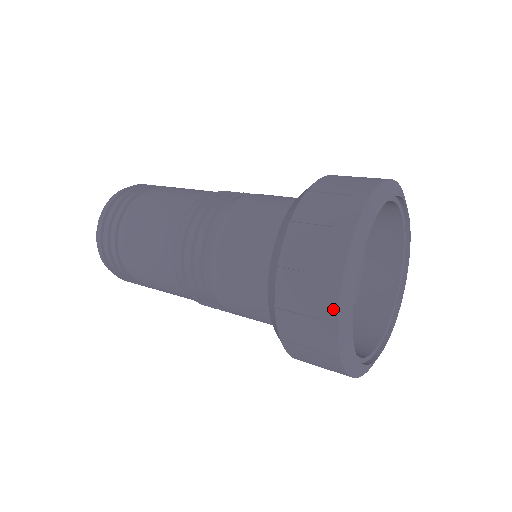
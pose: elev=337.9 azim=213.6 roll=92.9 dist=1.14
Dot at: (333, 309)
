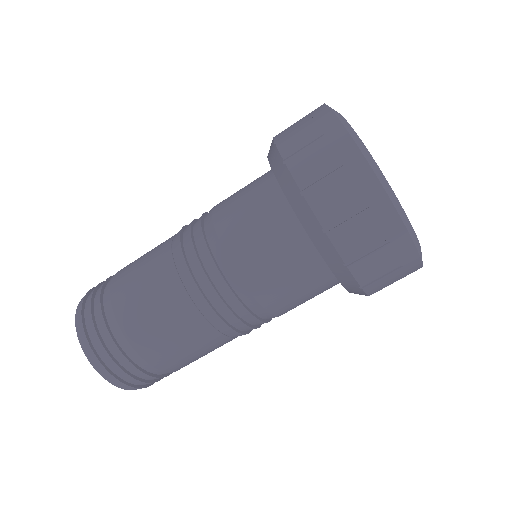
Dot at: (352, 148)
